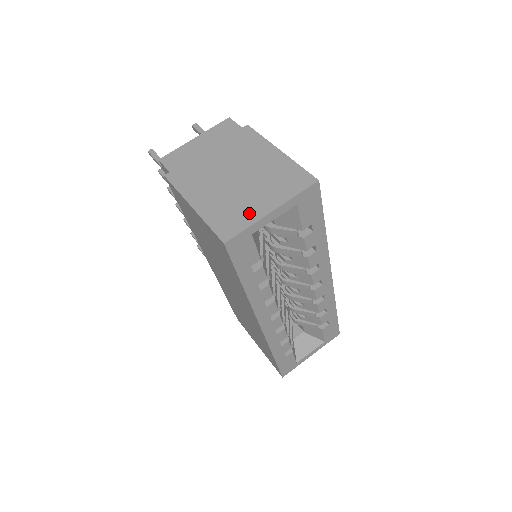
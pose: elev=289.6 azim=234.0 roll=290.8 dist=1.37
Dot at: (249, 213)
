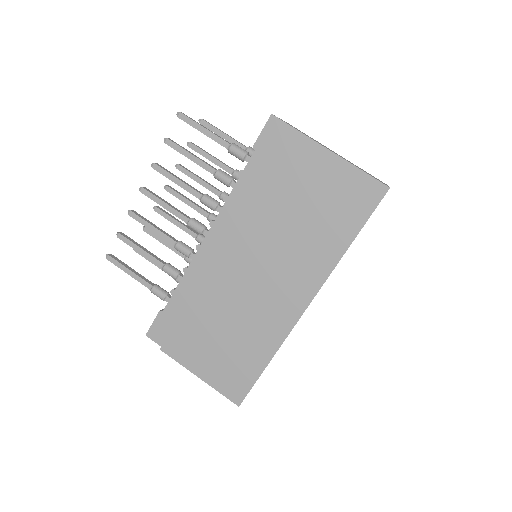
Dot at: occluded
